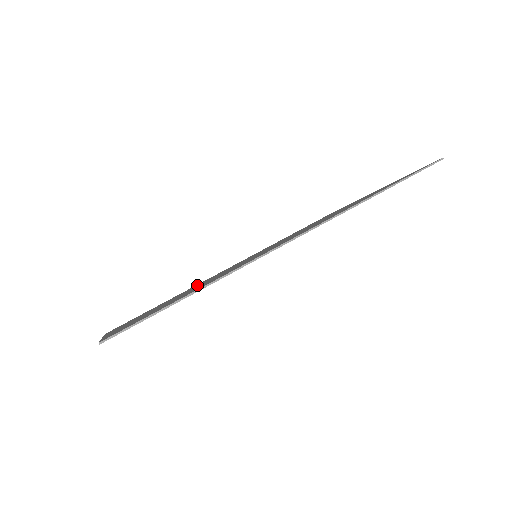
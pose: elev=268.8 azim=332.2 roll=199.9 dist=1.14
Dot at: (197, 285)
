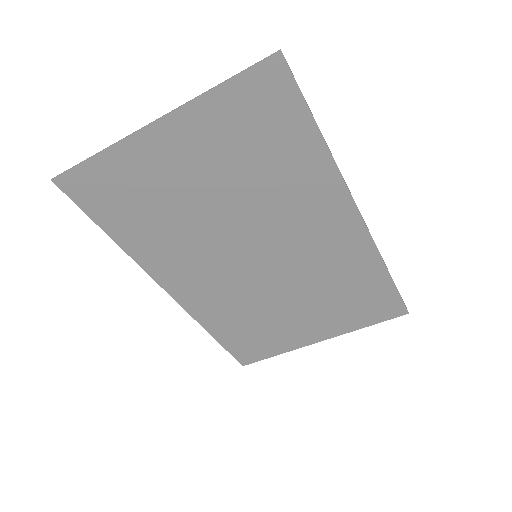
Dot at: (178, 238)
